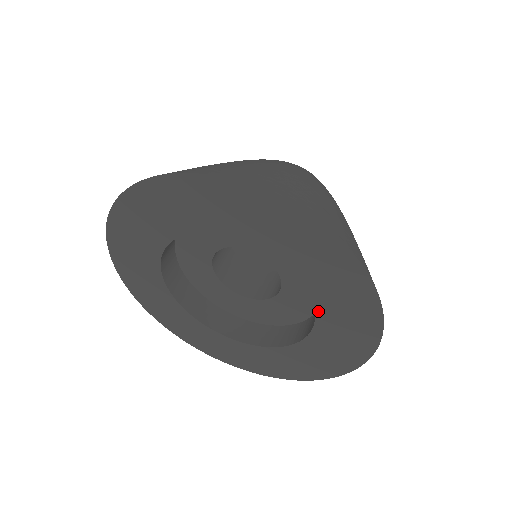
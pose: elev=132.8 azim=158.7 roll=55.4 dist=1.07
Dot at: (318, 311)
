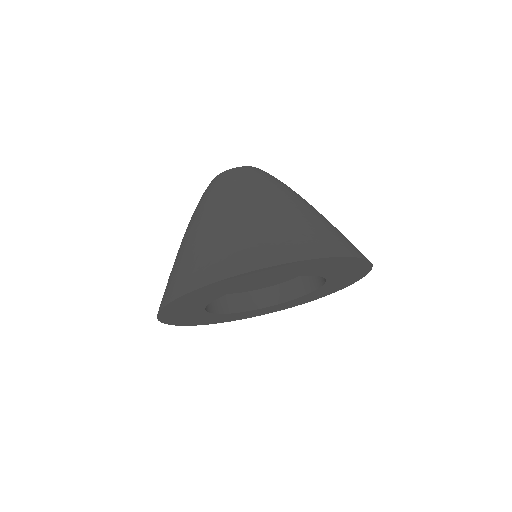
Dot at: (327, 283)
